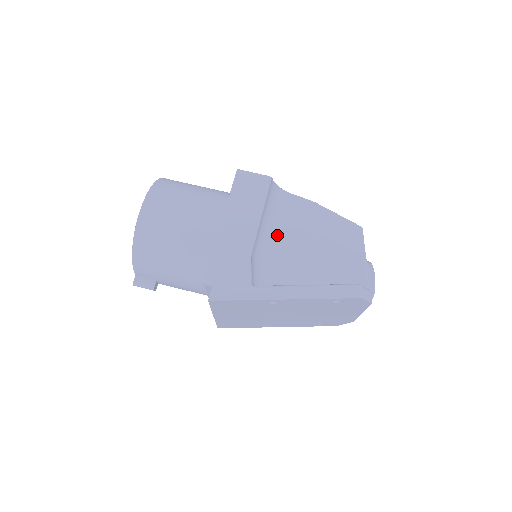
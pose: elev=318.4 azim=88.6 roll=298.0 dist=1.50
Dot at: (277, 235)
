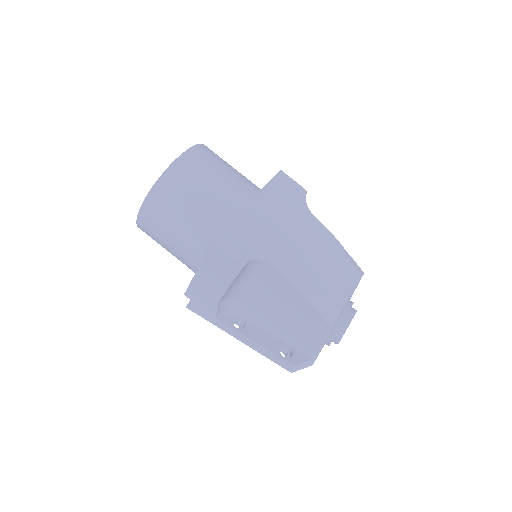
Dot at: (253, 287)
